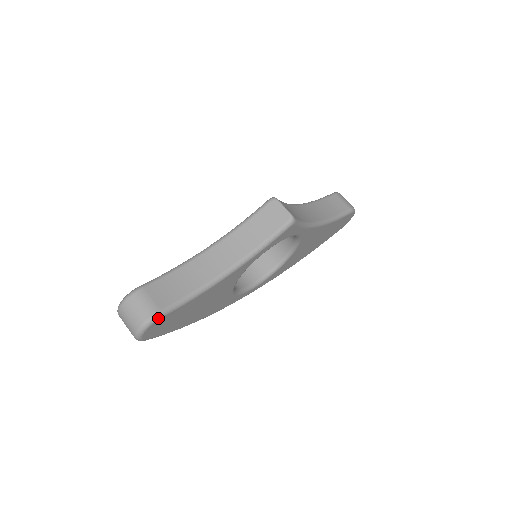
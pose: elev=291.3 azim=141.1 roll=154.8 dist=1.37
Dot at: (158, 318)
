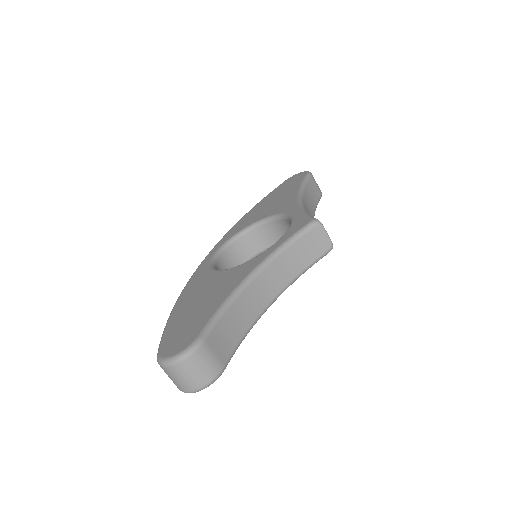
Dot at: occluded
